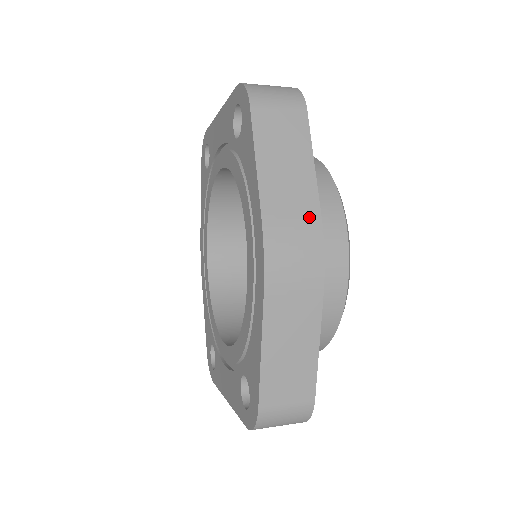
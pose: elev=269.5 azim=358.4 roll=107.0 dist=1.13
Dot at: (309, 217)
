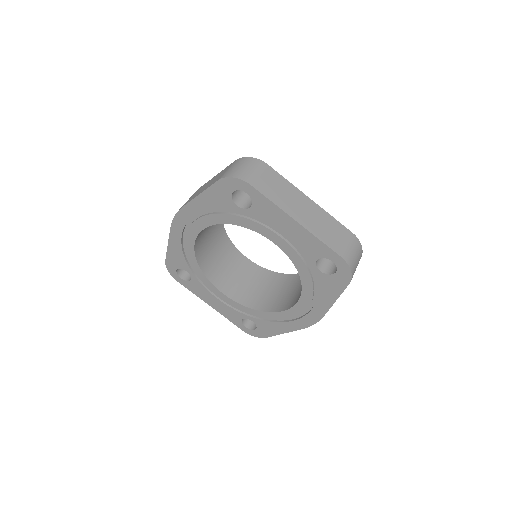
Dot at: occluded
